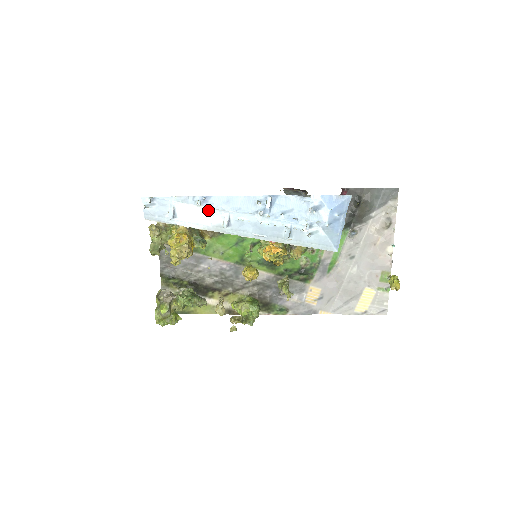
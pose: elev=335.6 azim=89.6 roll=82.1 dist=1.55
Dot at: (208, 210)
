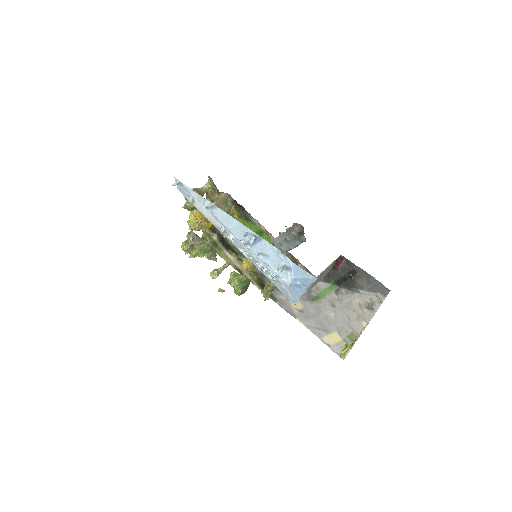
Dot at: (212, 215)
